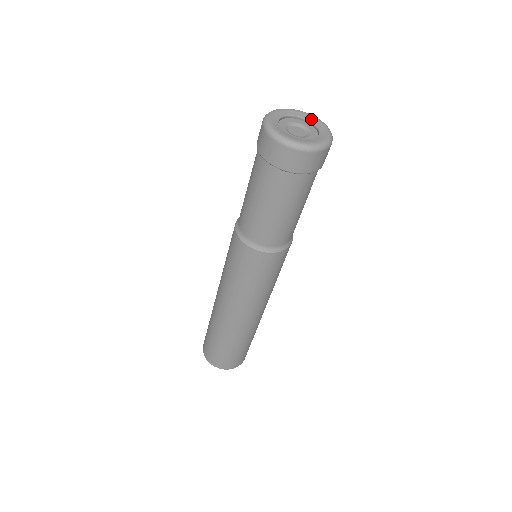
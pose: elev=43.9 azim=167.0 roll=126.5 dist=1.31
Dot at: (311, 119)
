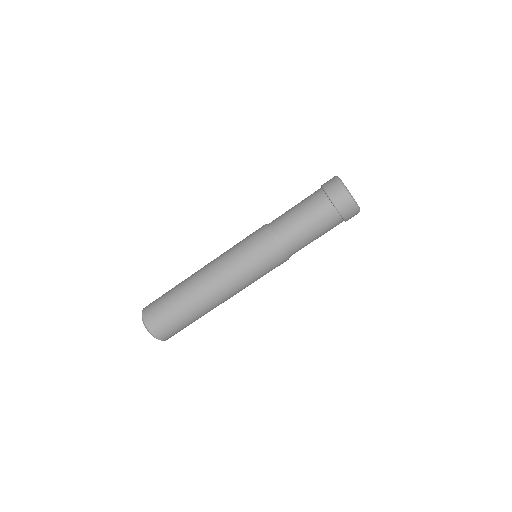
Dot at: occluded
